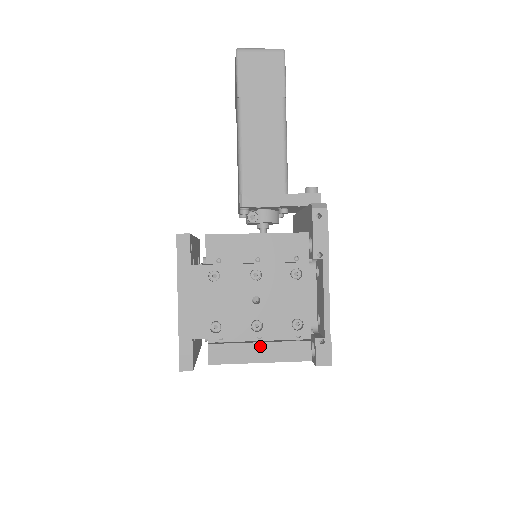
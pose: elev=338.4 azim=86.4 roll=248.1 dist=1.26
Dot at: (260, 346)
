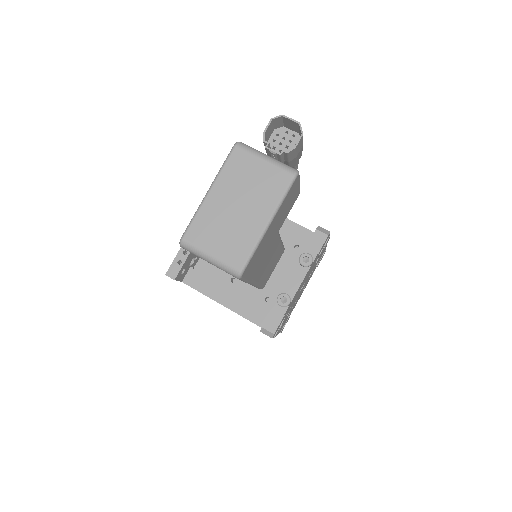
Dot at: occluded
